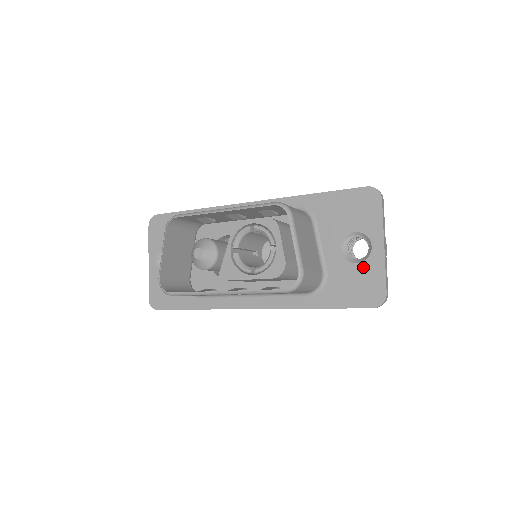
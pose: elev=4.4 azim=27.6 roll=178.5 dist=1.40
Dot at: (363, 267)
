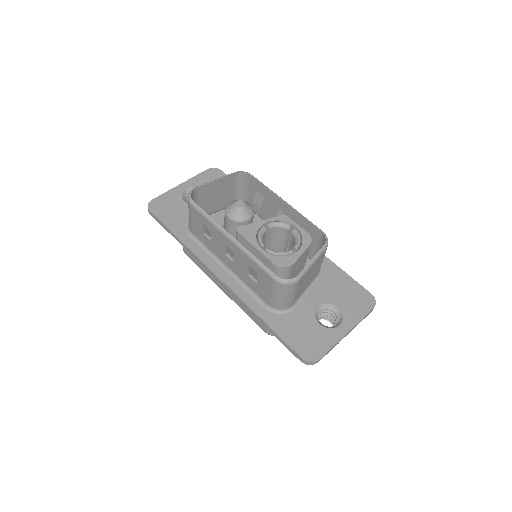
Dot at: (321, 330)
